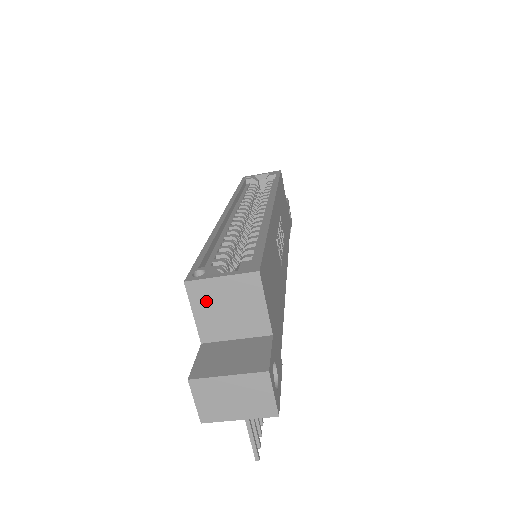
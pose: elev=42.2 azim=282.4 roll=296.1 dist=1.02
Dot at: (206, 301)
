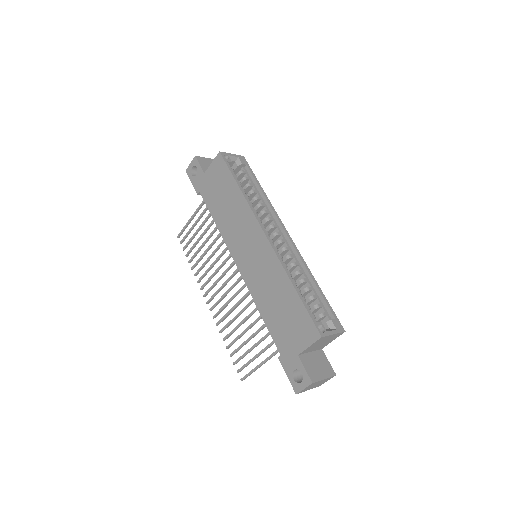
Dot at: (319, 342)
